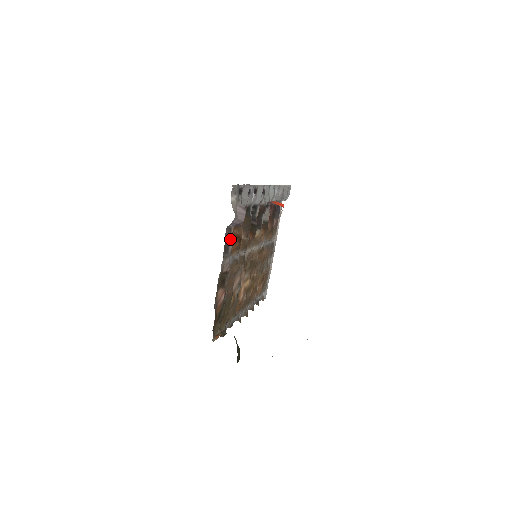
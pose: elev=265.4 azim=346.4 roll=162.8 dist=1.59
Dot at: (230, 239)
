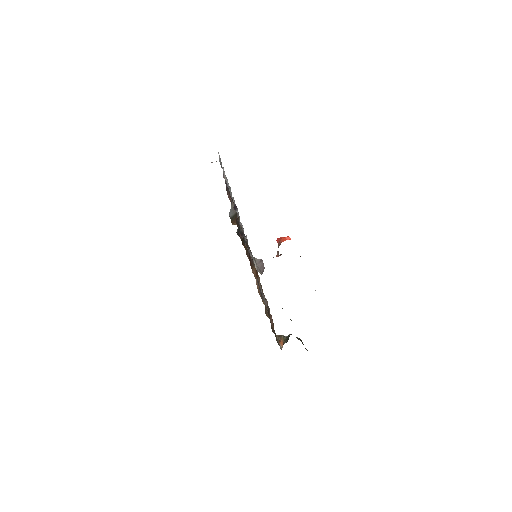
Dot at: occluded
